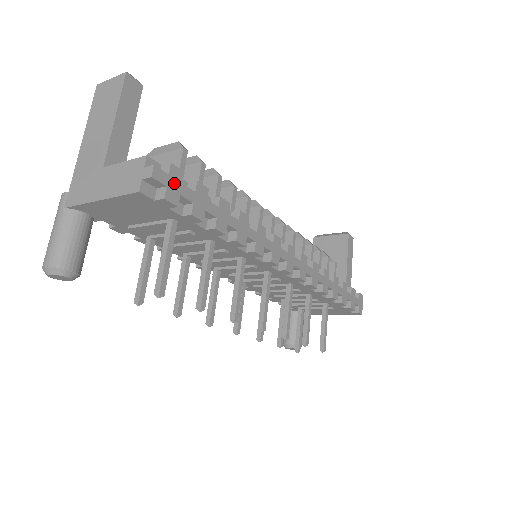
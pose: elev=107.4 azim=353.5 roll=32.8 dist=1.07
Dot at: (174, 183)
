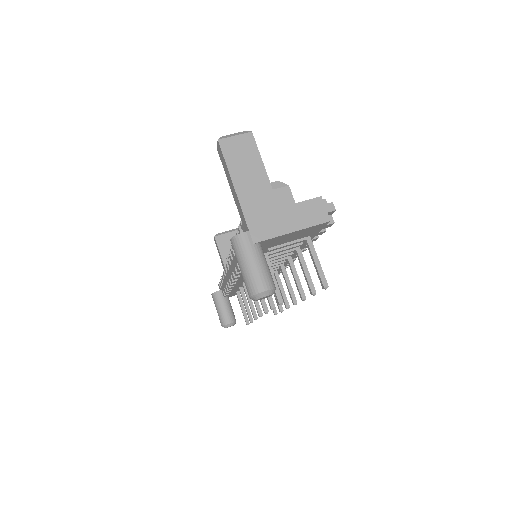
Dot at: occluded
